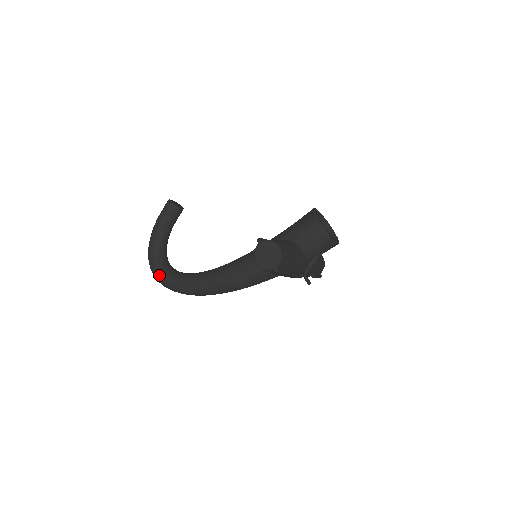
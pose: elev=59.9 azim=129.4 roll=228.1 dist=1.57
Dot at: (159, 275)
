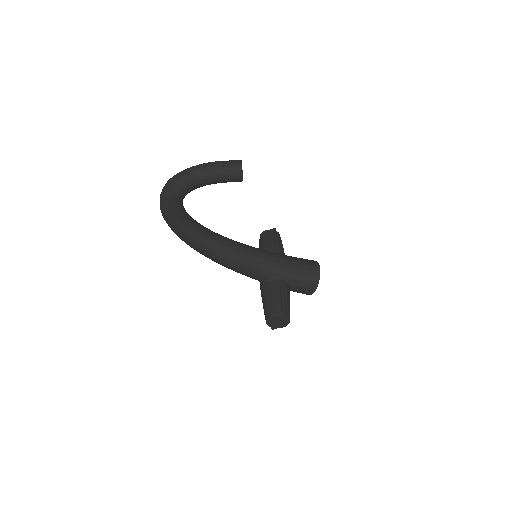
Dot at: (169, 214)
